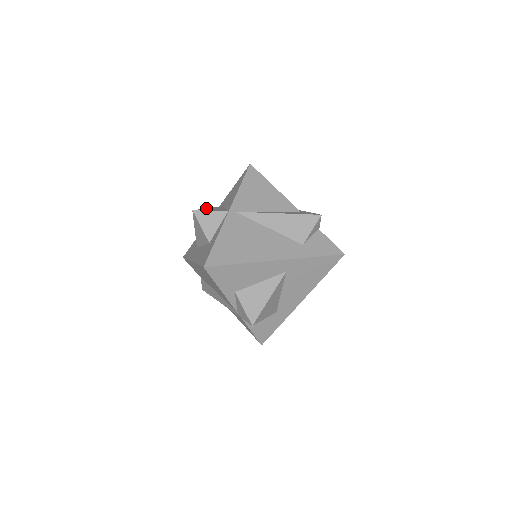
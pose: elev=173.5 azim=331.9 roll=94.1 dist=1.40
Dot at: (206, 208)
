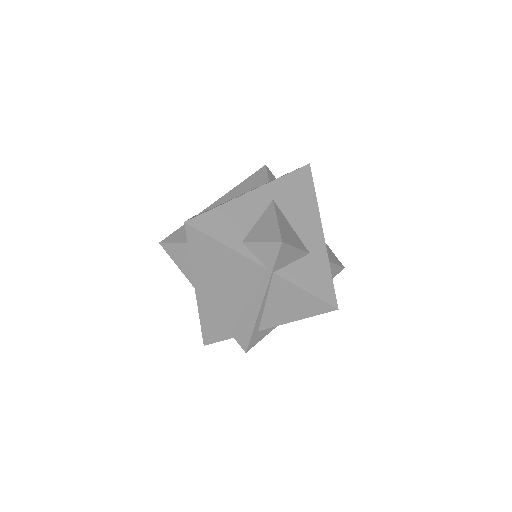
Dot at: occluded
